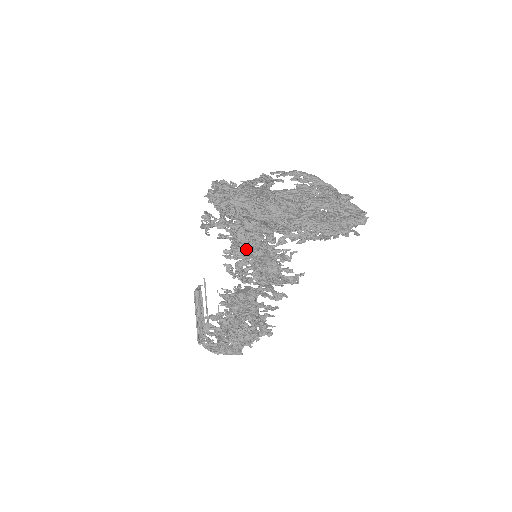
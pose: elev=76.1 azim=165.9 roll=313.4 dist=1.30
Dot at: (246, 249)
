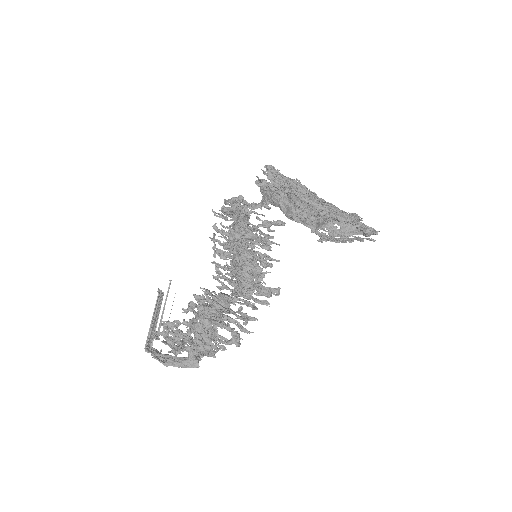
Dot at: (251, 246)
